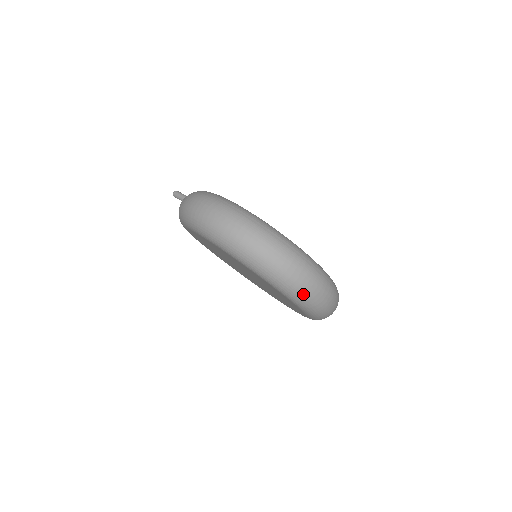
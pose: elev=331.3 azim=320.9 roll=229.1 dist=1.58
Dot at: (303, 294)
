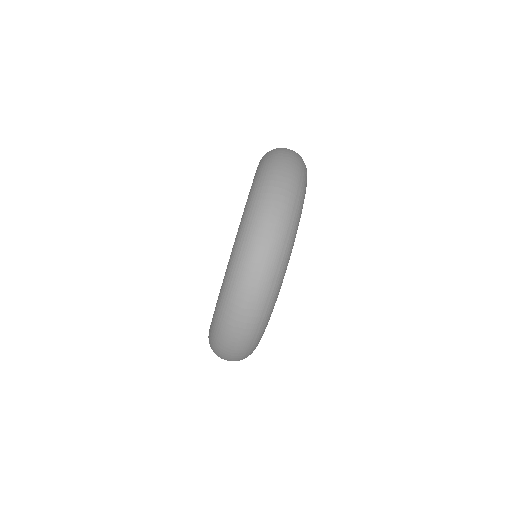
Dot at: (271, 167)
